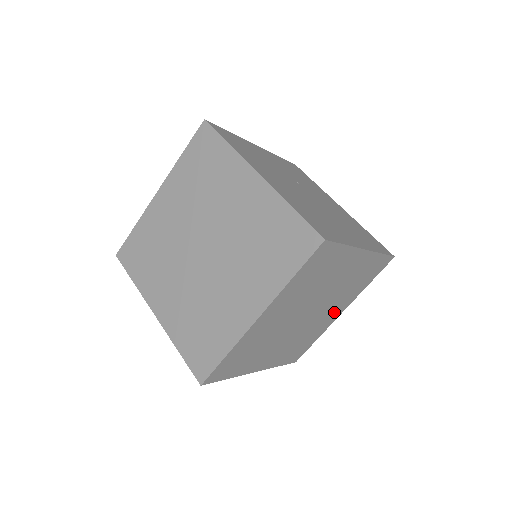
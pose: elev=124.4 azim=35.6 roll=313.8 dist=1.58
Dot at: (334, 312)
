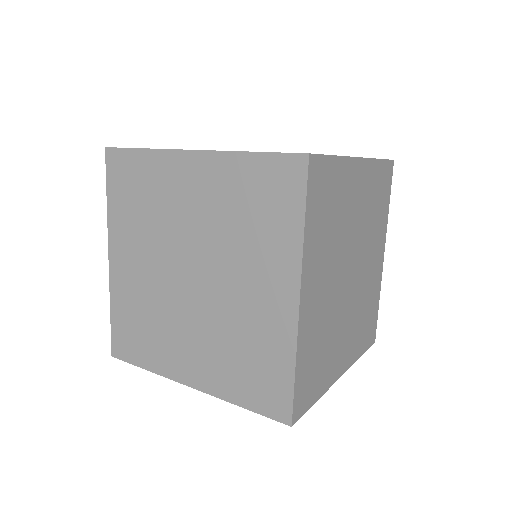
Dot at: (376, 258)
